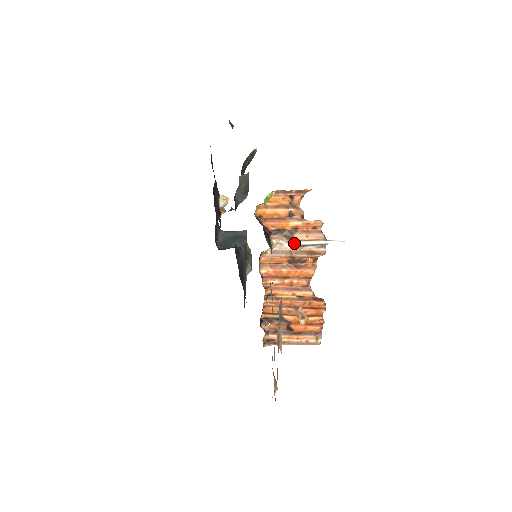
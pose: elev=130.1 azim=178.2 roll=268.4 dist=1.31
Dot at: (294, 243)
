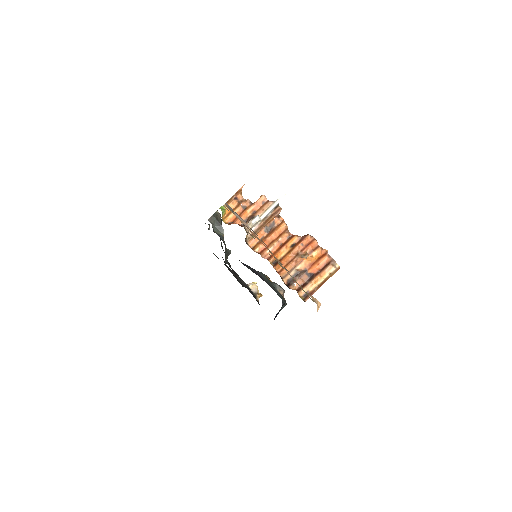
Dot at: (256, 216)
